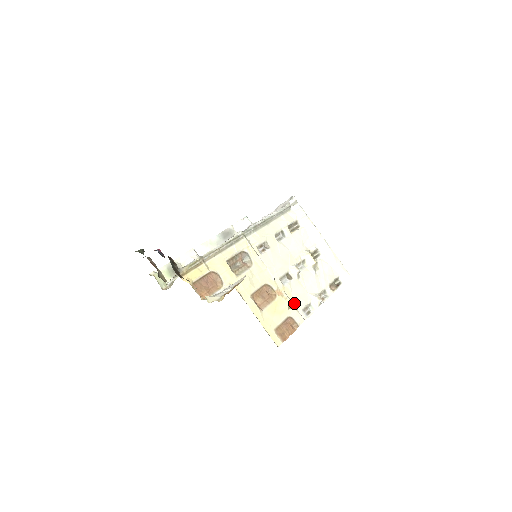
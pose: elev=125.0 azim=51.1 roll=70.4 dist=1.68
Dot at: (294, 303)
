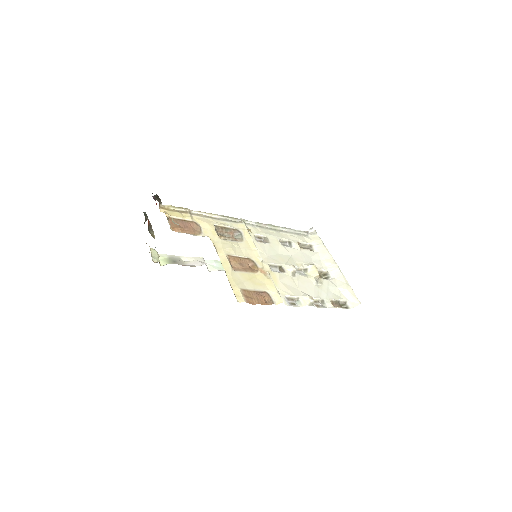
Dot at: (277, 287)
